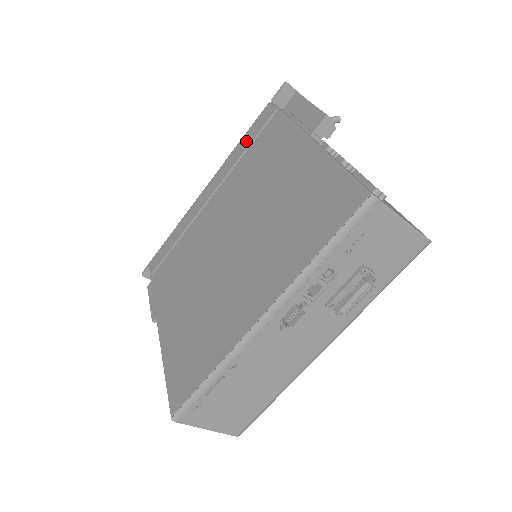
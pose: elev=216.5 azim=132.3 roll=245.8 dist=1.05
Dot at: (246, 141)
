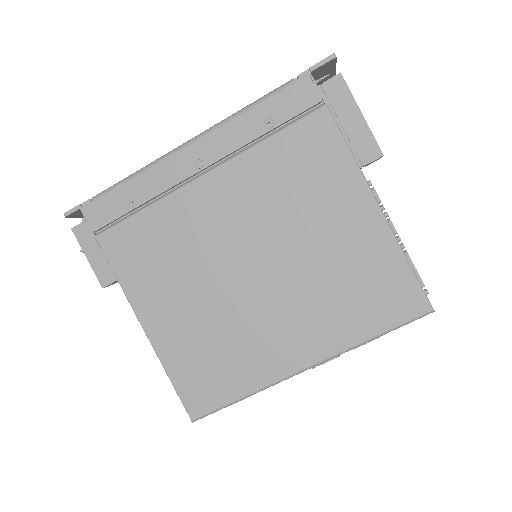
Dot at: (268, 117)
